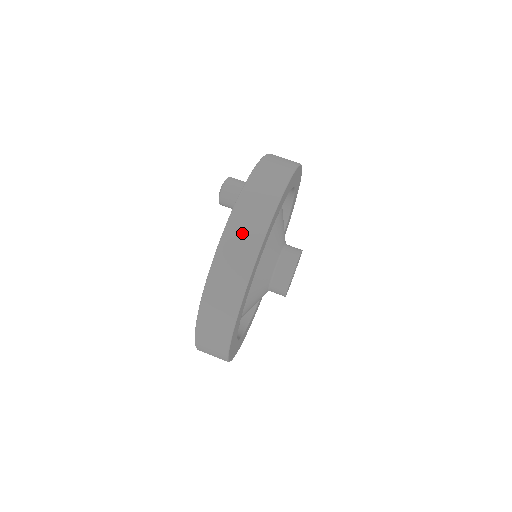
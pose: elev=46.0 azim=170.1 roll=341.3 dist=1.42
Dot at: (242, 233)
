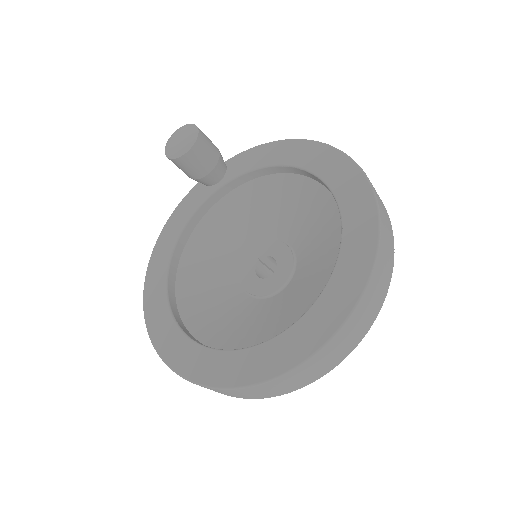
Dot at: (385, 261)
